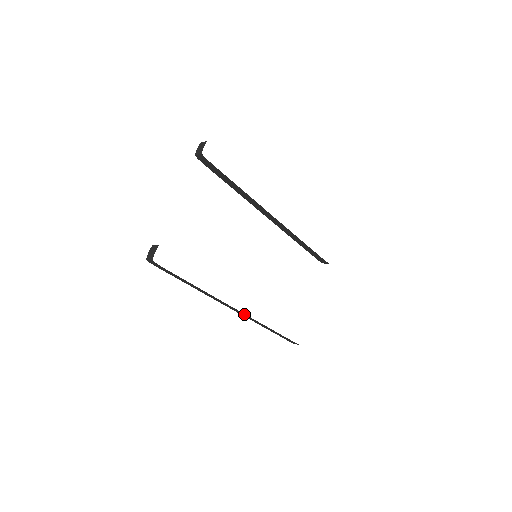
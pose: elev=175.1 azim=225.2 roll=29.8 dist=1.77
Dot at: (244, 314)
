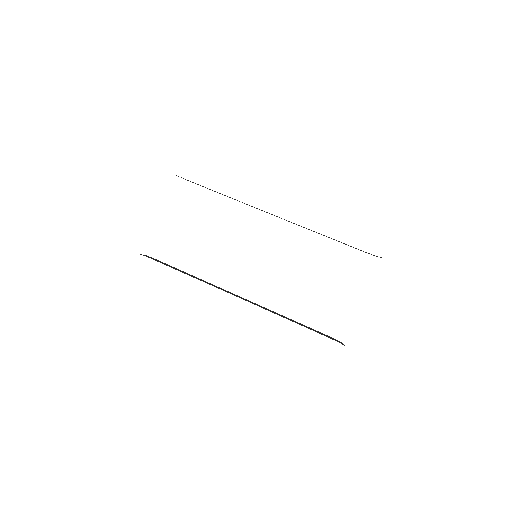
Dot at: occluded
